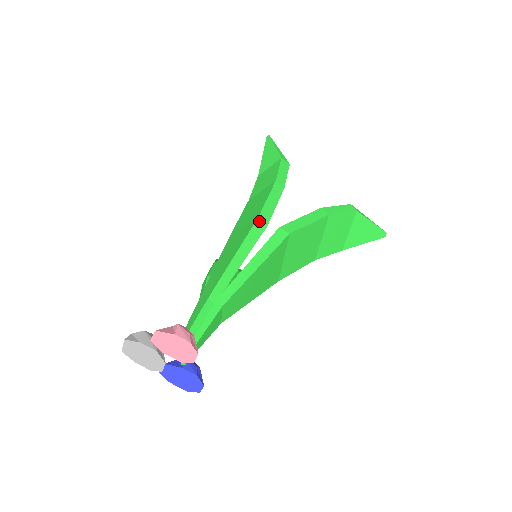
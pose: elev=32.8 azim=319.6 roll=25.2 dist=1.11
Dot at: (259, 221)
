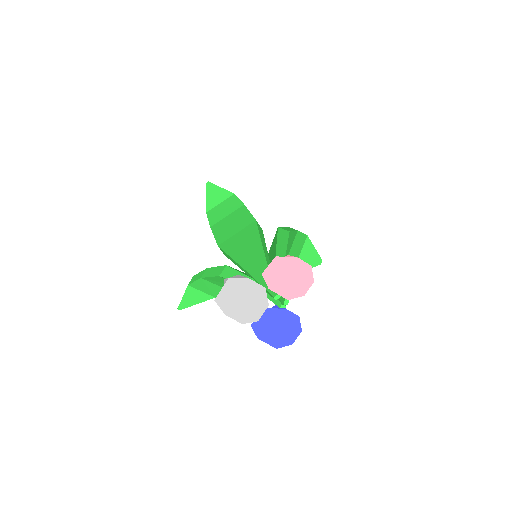
Dot at: (257, 223)
